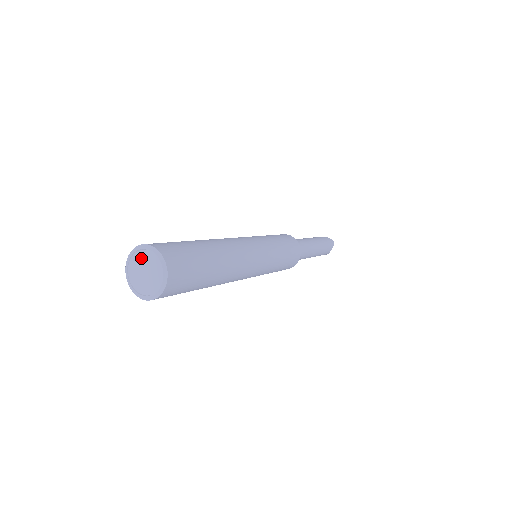
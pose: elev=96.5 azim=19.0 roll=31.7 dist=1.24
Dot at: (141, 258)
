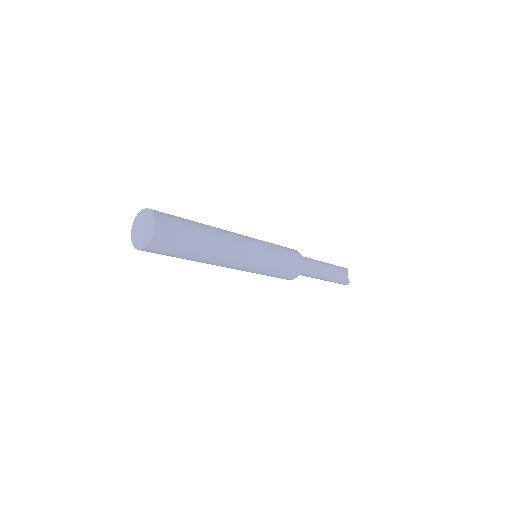
Dot at: (137, 224)
